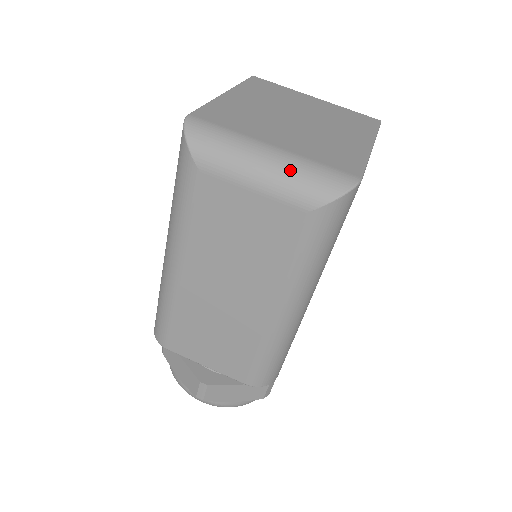
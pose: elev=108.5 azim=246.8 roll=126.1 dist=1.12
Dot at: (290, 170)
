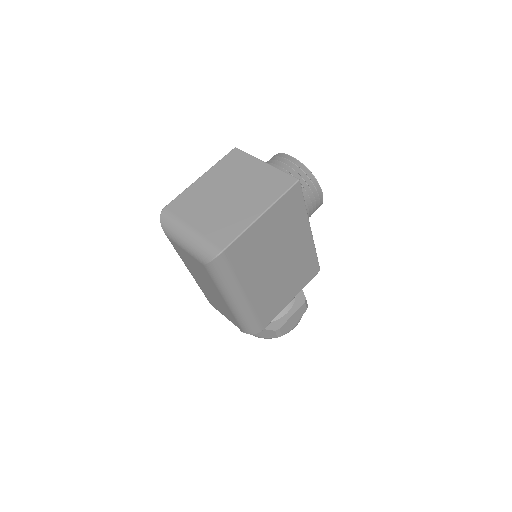
Dot at: (194, 244)
